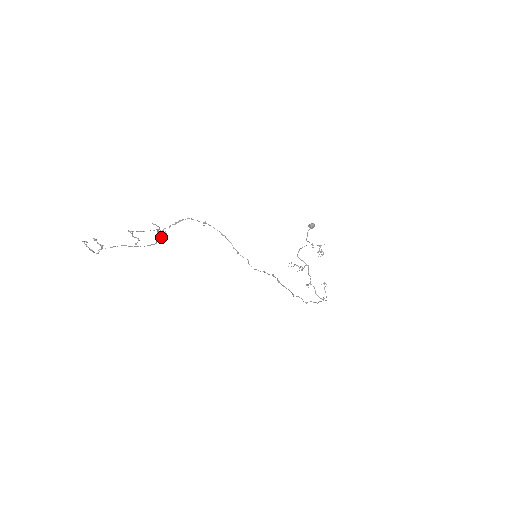
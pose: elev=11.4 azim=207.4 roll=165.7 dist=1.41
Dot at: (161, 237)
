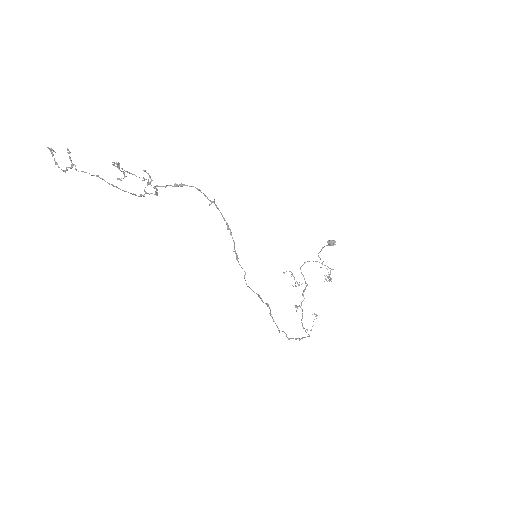
Dot at: occluded
